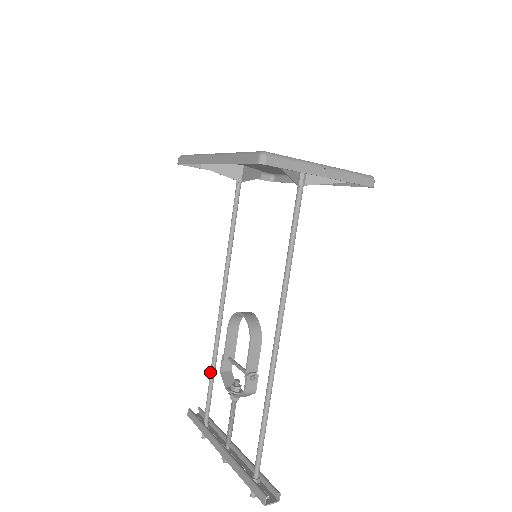
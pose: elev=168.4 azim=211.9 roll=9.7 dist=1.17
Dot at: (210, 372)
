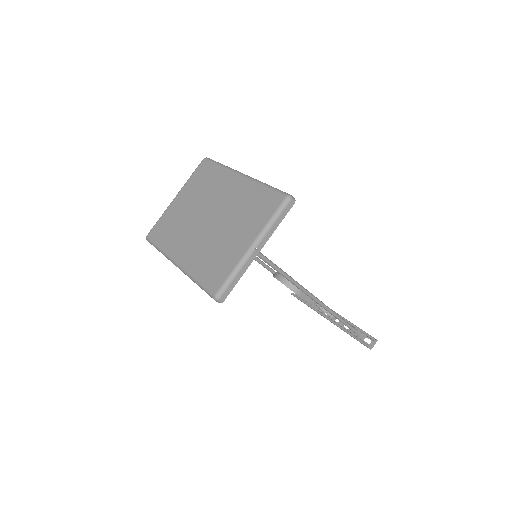
Dot at: occluded
